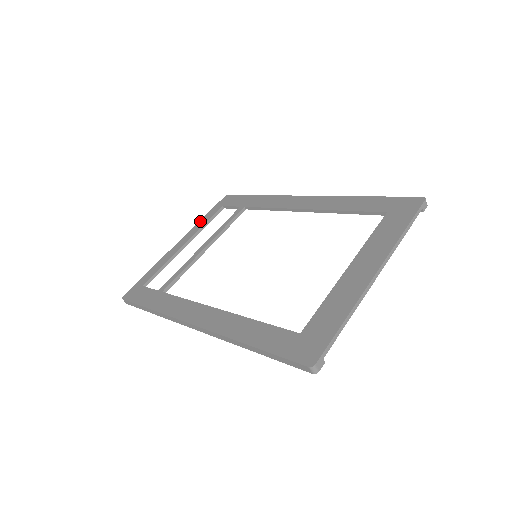
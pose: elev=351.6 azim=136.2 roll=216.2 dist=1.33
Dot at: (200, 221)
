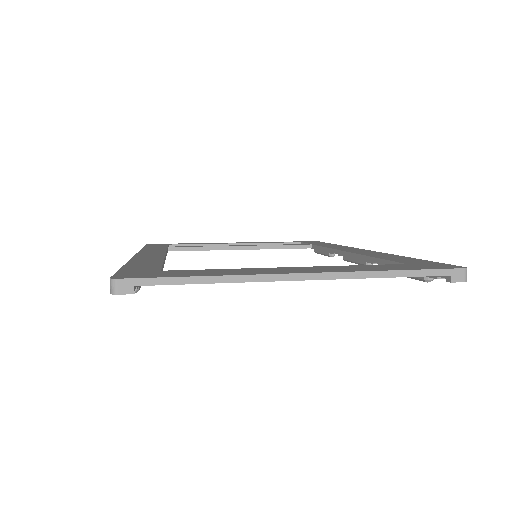
Dot at: occluded
